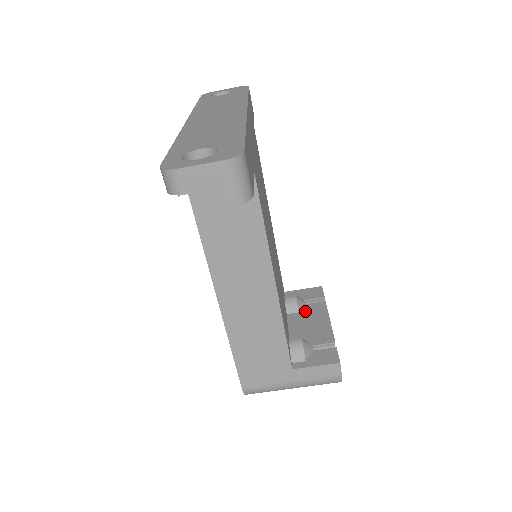
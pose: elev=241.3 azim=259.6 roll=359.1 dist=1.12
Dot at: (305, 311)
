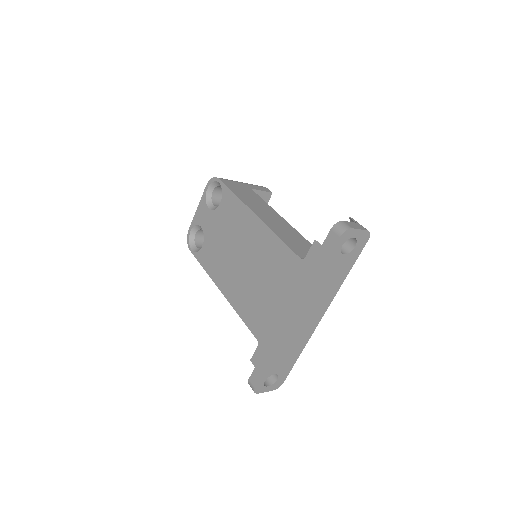
Dot at: occluded
